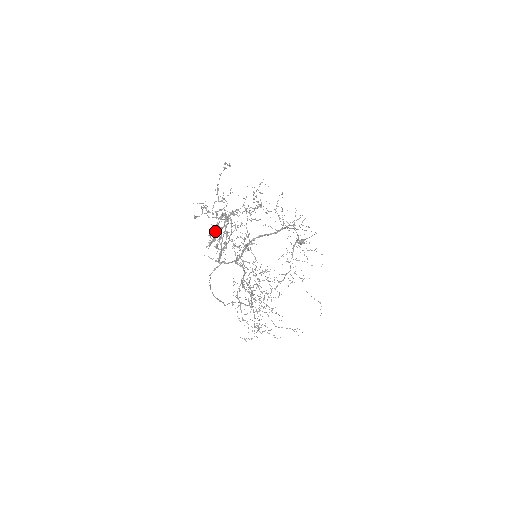
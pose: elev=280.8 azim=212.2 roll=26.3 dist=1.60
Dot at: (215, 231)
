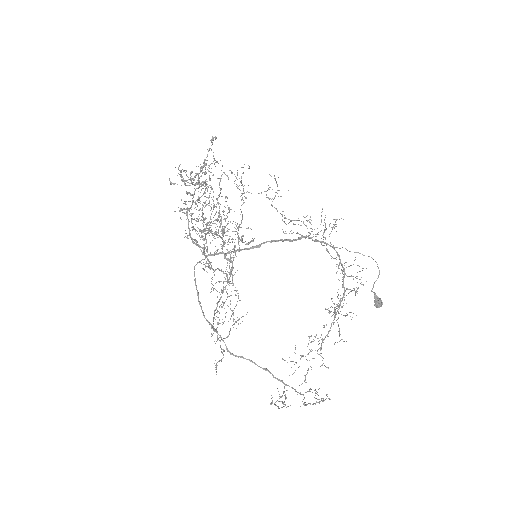
Dot at: occluded
